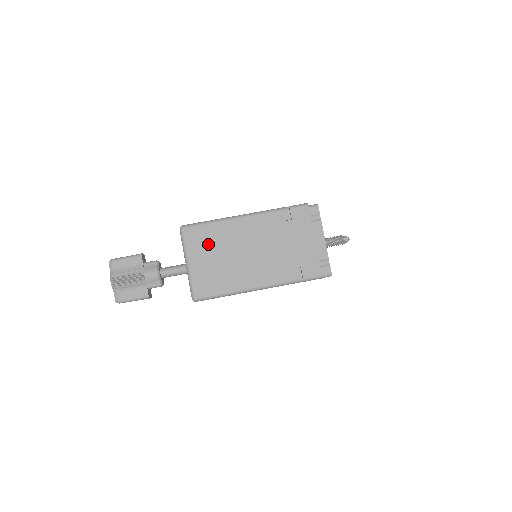
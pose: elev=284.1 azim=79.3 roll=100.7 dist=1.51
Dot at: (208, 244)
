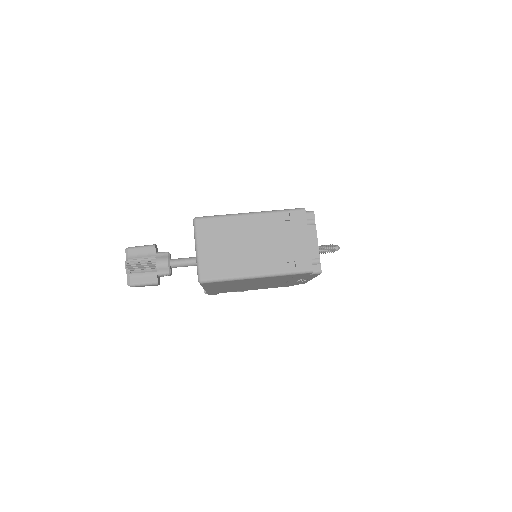
Dot at: (217, 234)
